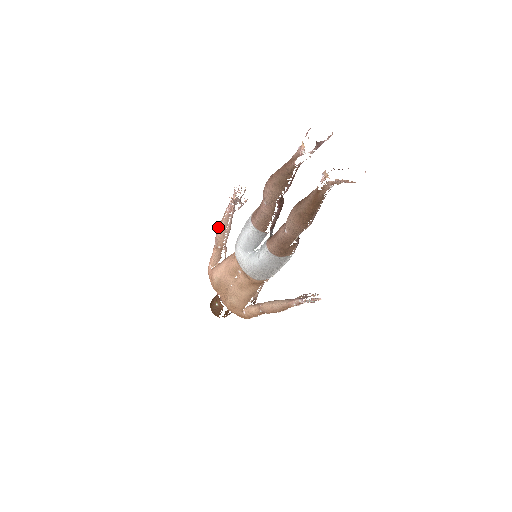
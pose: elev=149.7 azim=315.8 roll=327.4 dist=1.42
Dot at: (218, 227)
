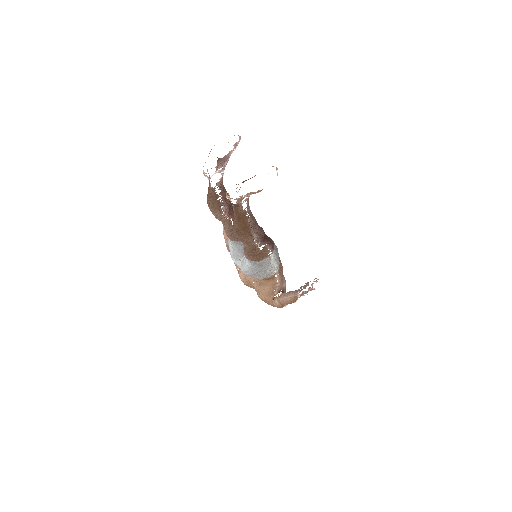
Dot at: occluded
